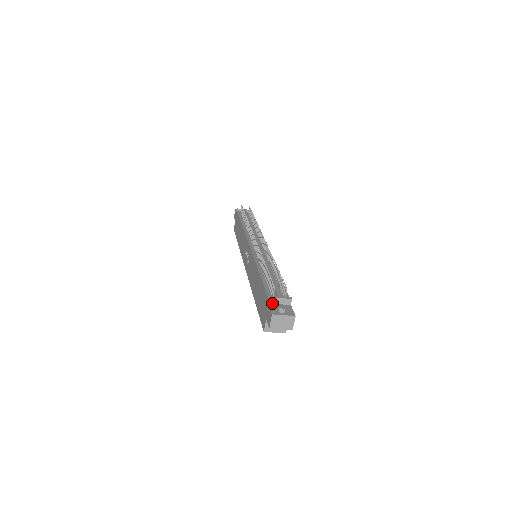
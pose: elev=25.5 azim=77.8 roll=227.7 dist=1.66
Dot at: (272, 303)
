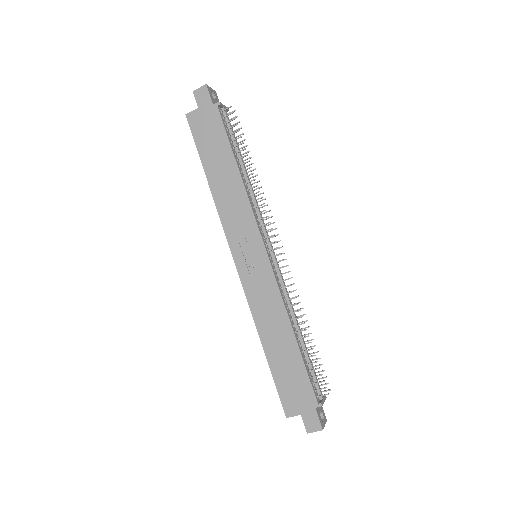
Dot at: (317, 406)
